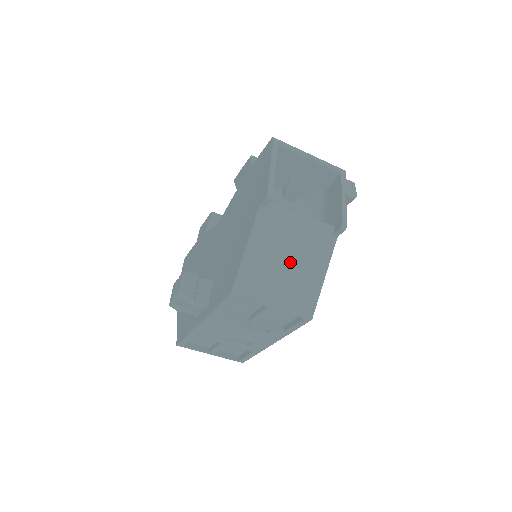
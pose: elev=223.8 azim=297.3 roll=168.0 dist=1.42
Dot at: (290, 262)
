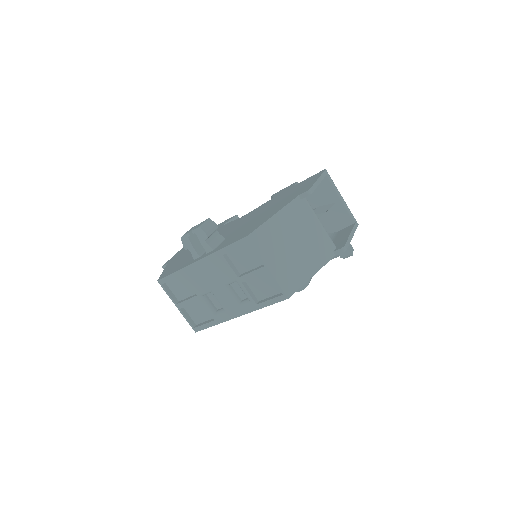
Dot at: (296, 247)
